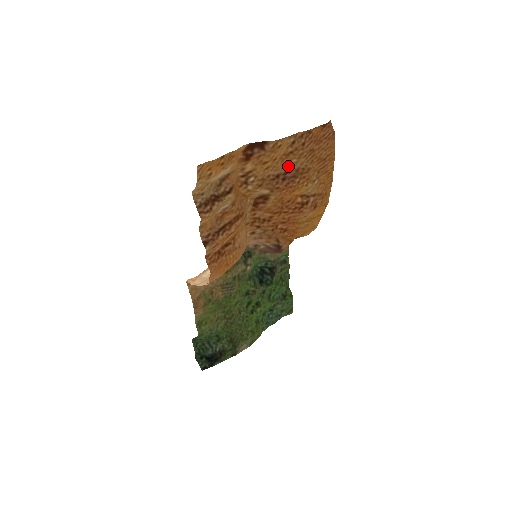
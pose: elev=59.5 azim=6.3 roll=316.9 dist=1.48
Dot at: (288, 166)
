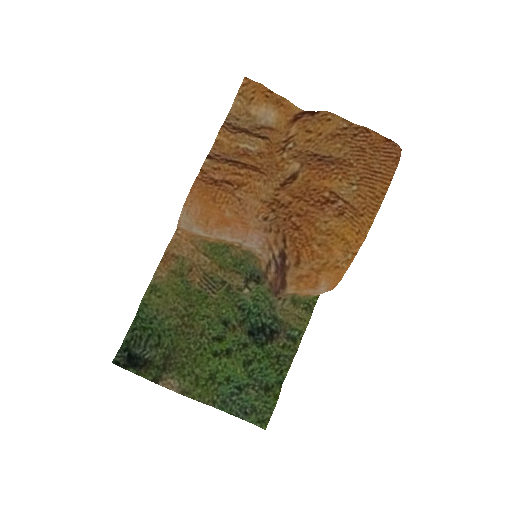
Dot at: (331, 151)
